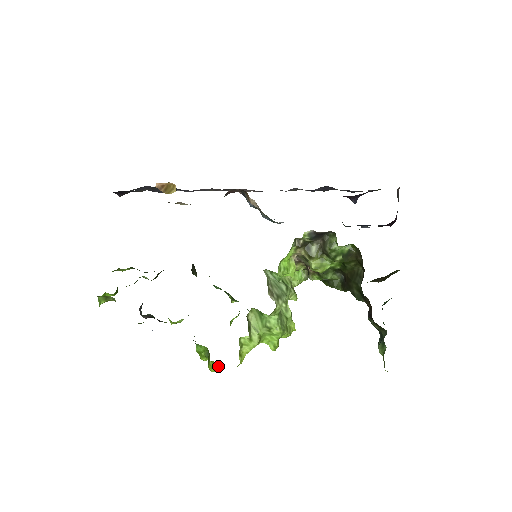
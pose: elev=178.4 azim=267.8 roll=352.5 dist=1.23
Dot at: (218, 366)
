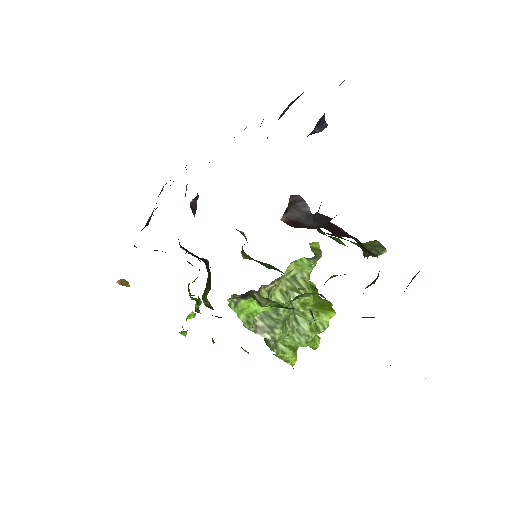
Dot at: occluded
